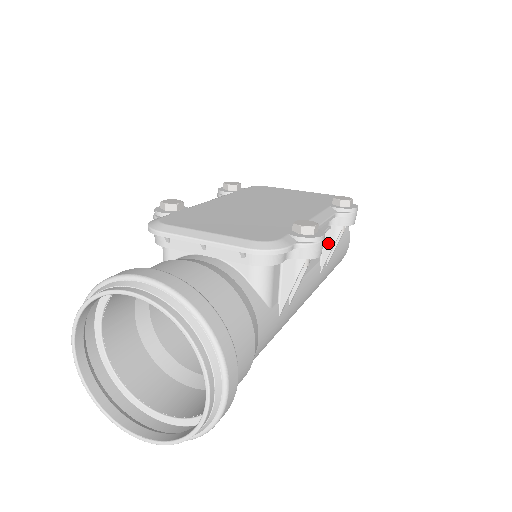
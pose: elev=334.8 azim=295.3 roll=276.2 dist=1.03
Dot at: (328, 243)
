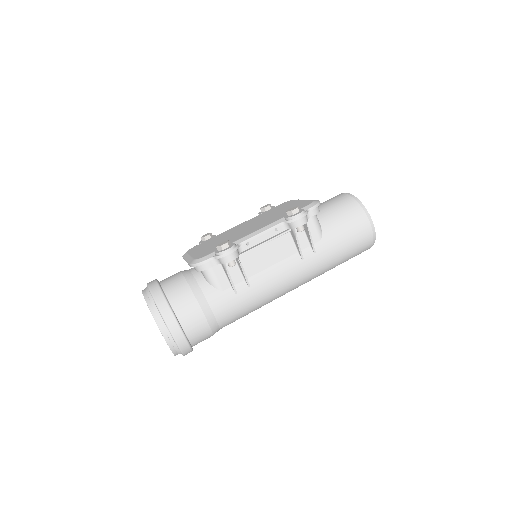
Dot at: (295, 240)
